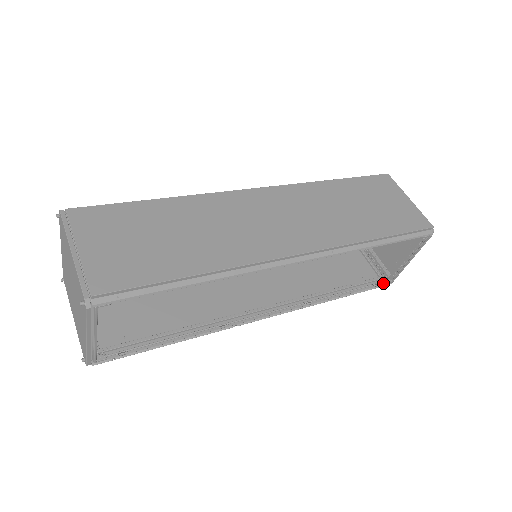
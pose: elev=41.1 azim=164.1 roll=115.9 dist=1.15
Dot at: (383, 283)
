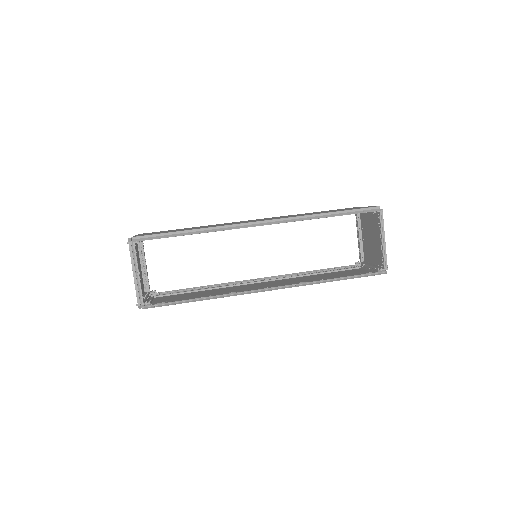
Dot at: (380, 274)
